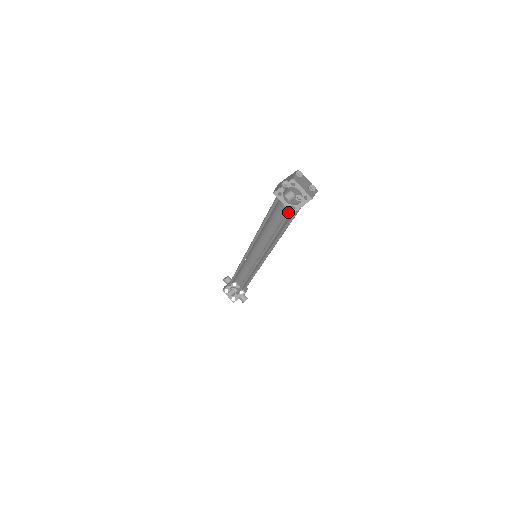
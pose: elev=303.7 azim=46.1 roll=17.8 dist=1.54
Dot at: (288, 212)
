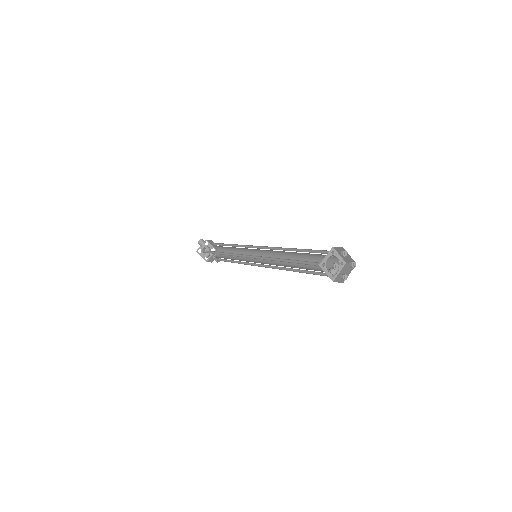
Dot at: occluded
